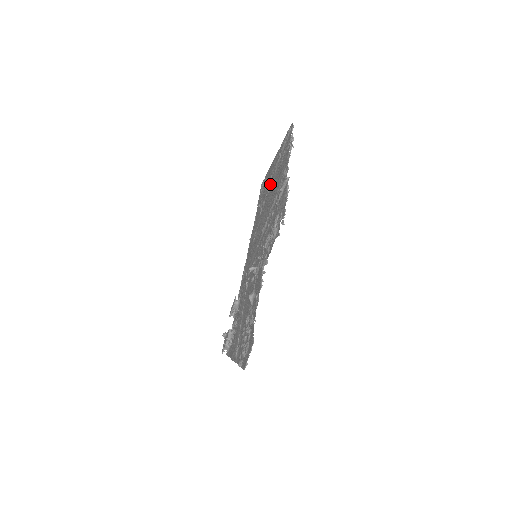
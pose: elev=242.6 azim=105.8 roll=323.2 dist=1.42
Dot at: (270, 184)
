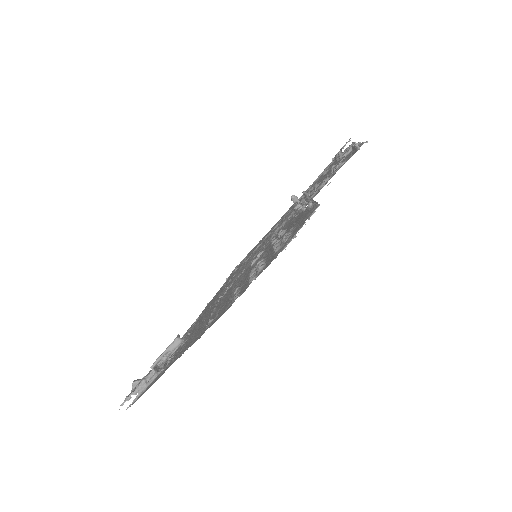
Dot at: (279, 222)
